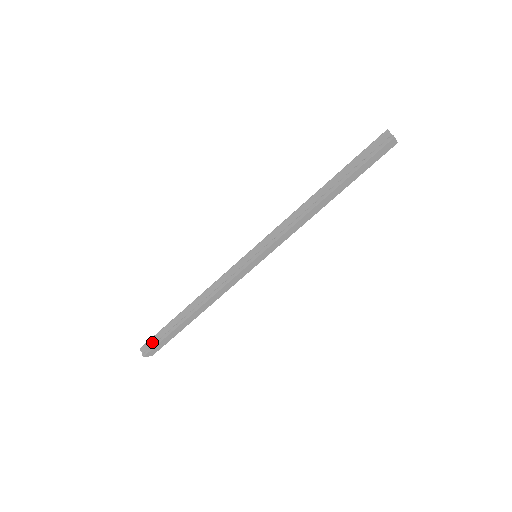
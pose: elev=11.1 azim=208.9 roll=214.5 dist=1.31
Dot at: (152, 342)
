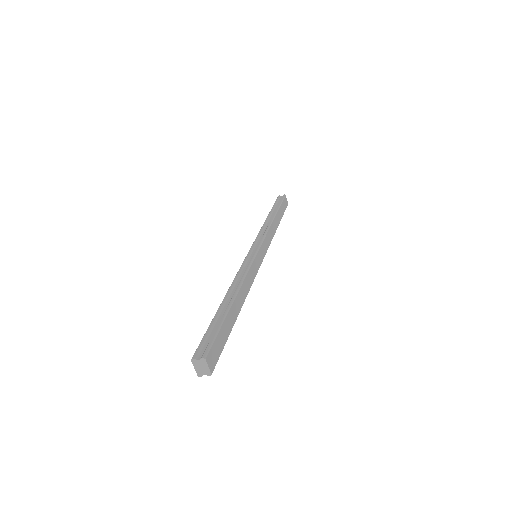
Dot at: (205, 343)
